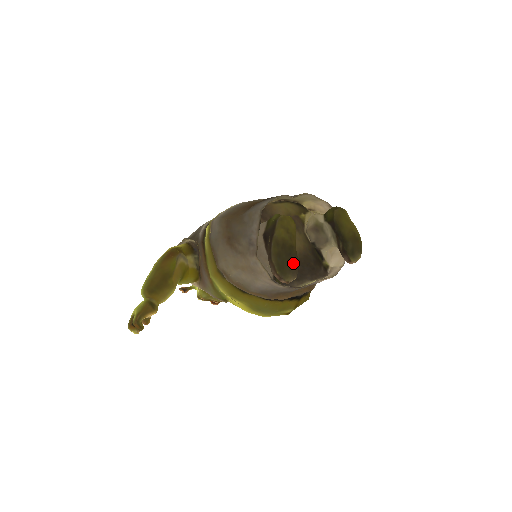
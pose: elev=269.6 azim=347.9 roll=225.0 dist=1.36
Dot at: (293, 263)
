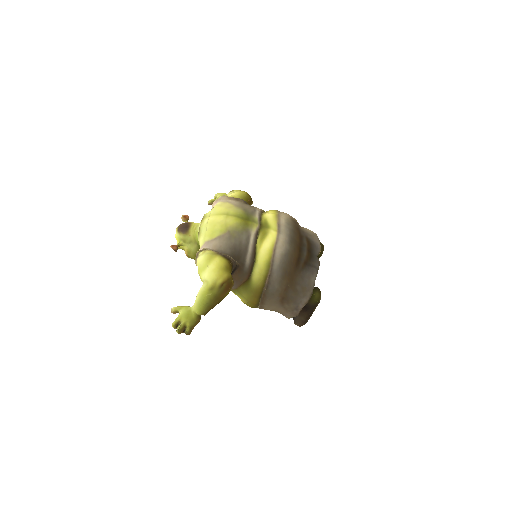
Dot at: occluded
